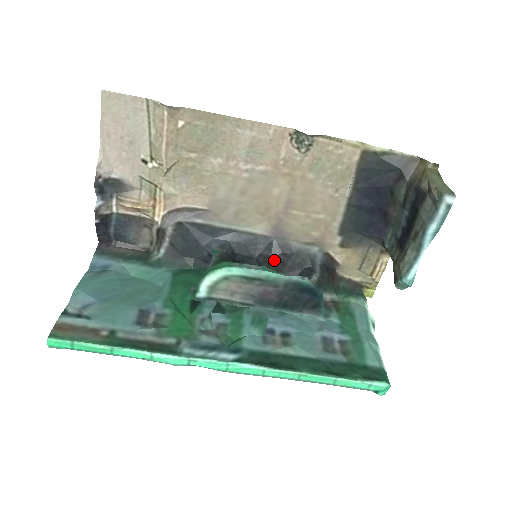
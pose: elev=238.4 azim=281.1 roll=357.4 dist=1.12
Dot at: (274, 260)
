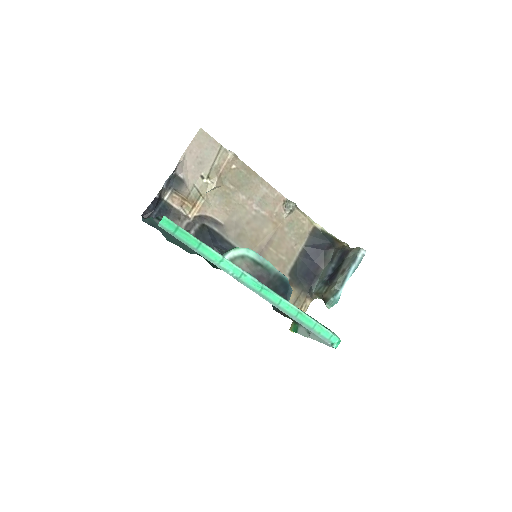
Dot at: occluded
